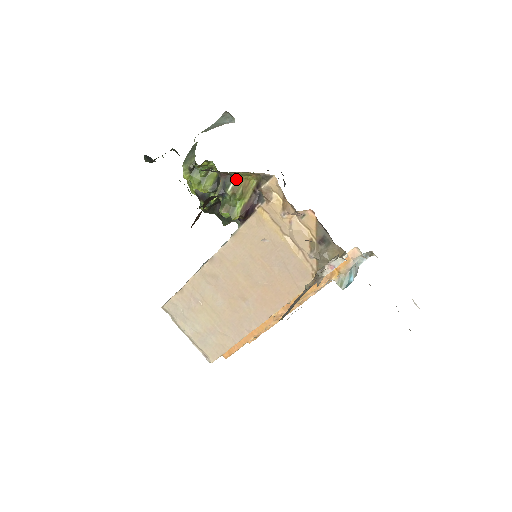
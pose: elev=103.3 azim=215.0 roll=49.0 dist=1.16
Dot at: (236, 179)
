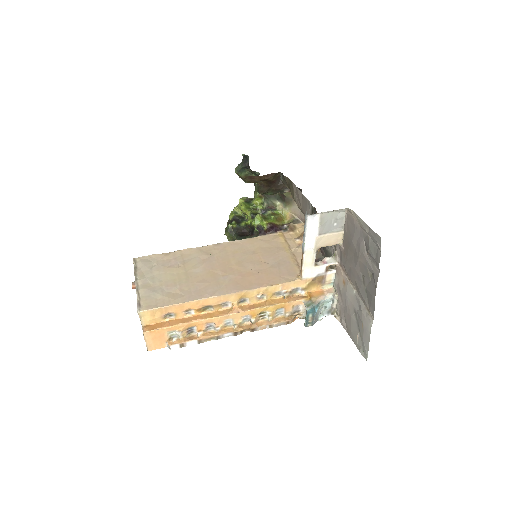
Dot at: (277, 212)
